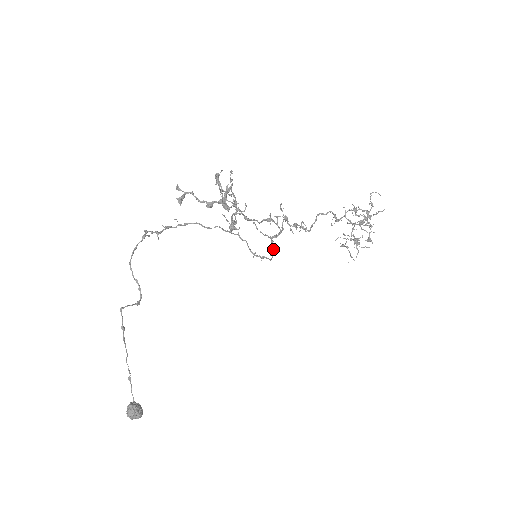
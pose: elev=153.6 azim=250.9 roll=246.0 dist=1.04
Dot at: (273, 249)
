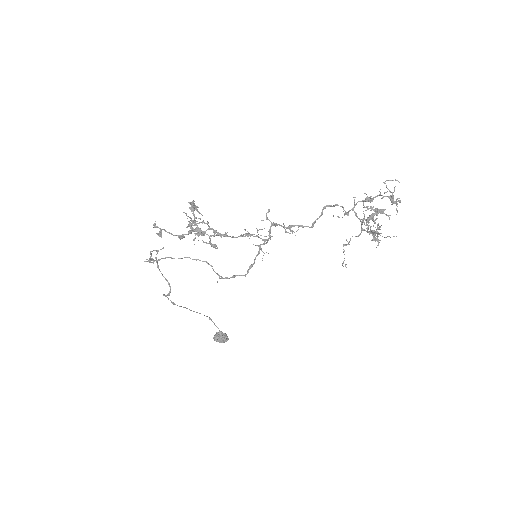
Dot at: (254, 261)
